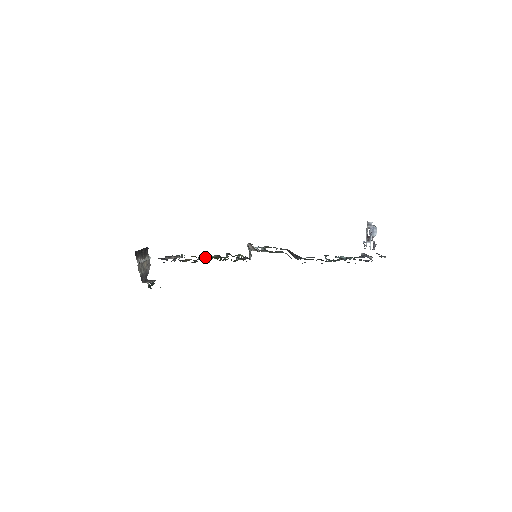
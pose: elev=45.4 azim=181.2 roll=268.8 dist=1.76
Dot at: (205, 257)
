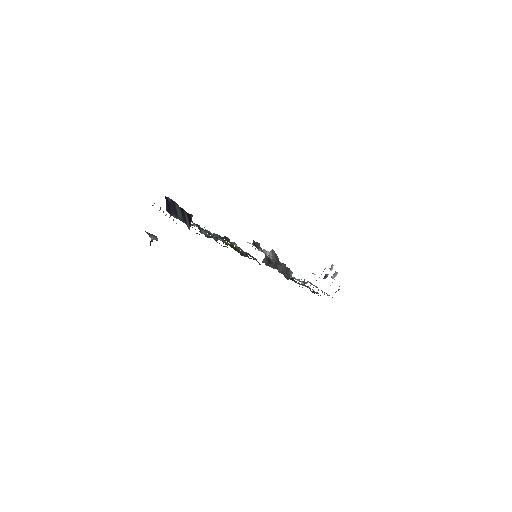
Dot at: (210, 233)
